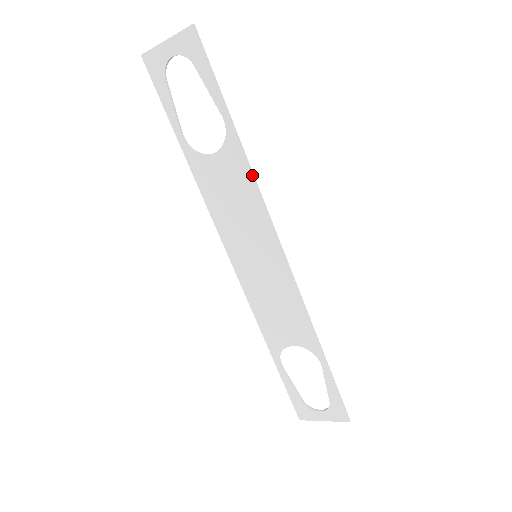
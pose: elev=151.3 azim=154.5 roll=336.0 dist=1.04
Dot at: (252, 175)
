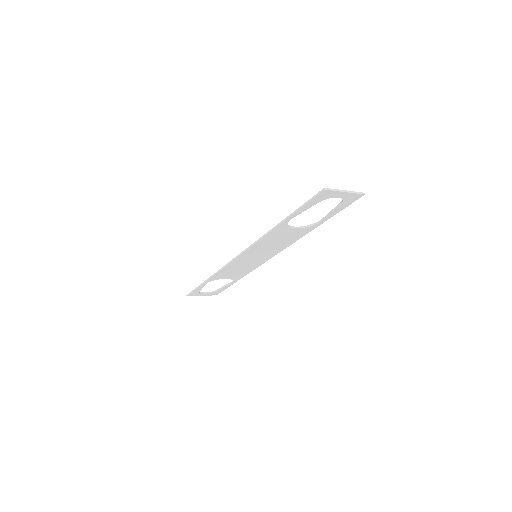
Dot at: occluded
